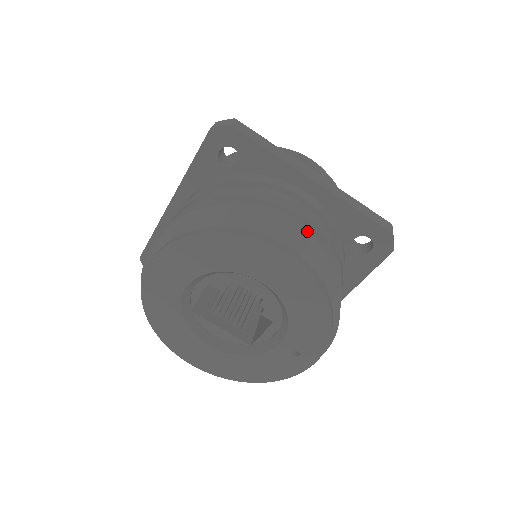
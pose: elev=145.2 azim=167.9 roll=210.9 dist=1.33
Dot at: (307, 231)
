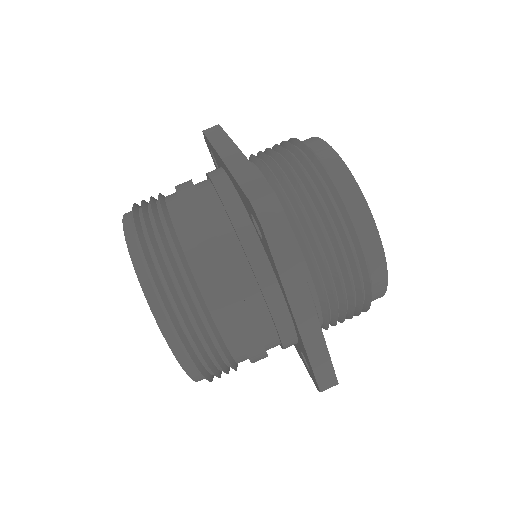
Dot at: (236, 343)
